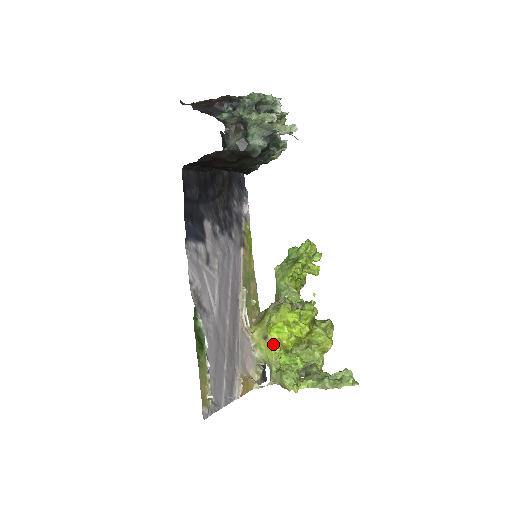
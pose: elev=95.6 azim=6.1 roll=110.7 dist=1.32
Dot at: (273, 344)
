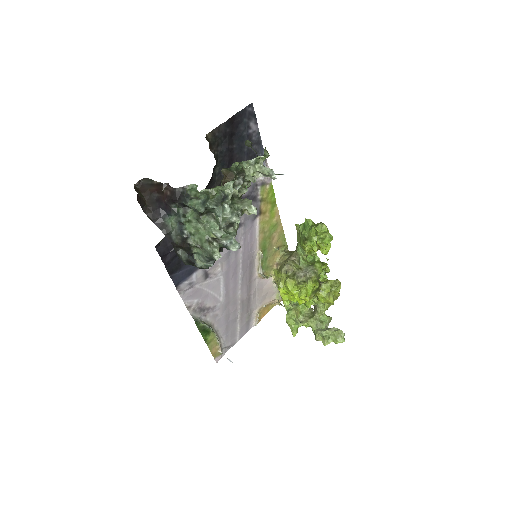
Dot at: (283, 296)
